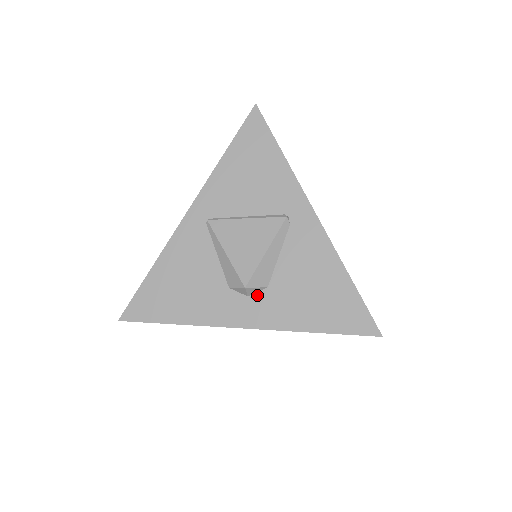
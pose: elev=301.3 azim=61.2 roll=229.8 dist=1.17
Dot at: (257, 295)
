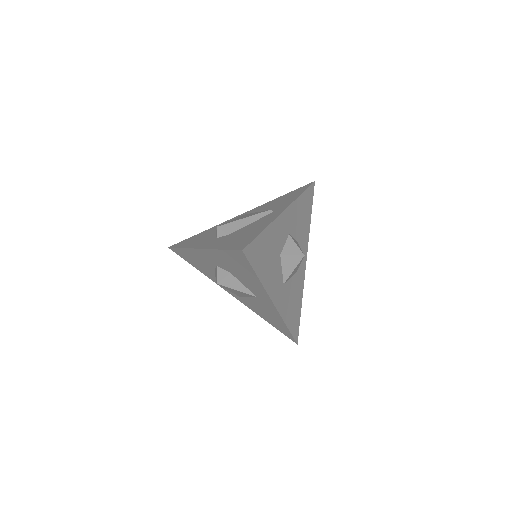
Dot at: (221, 237)
